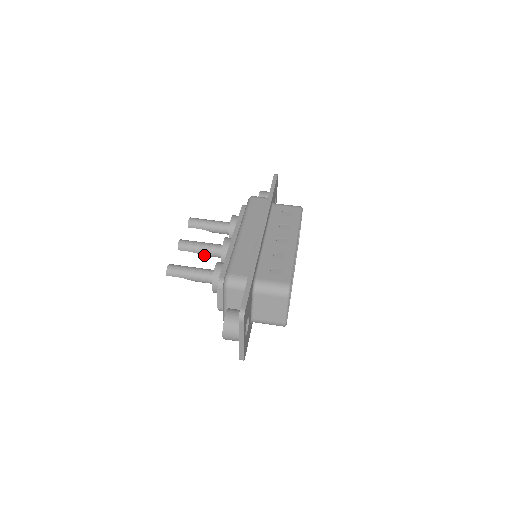
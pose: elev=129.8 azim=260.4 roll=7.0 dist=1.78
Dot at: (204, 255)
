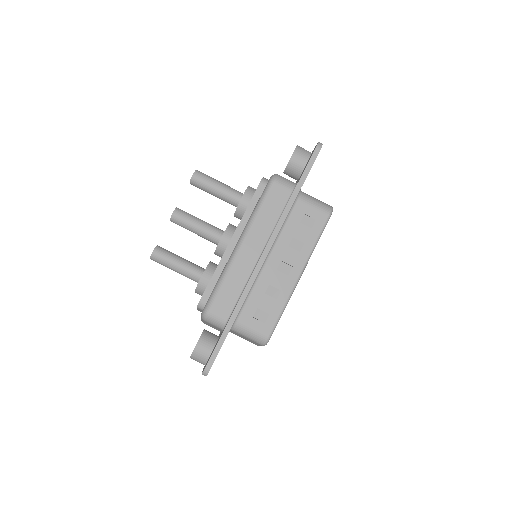
Dot at: occluded
